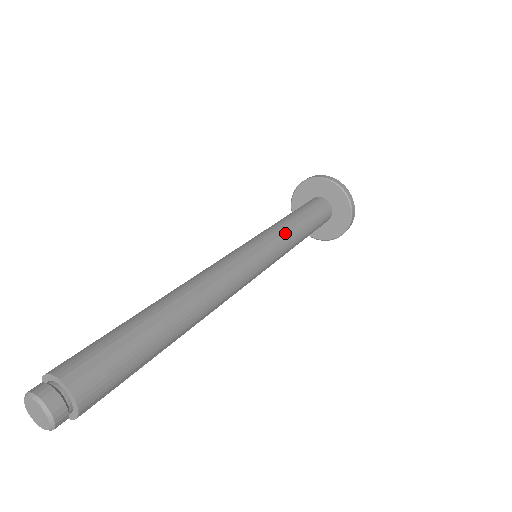
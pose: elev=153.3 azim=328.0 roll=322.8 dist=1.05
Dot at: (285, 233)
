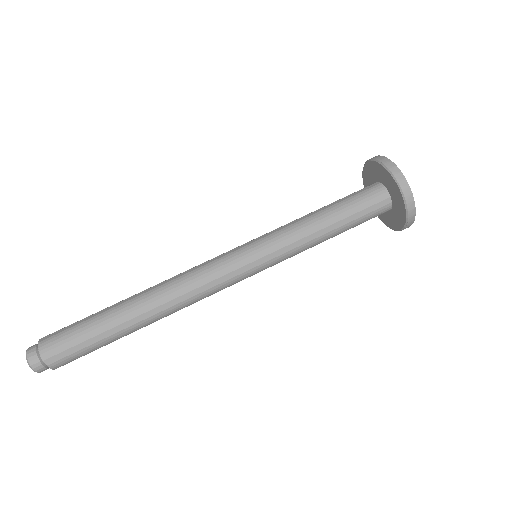
Dot at: (295, 243)
